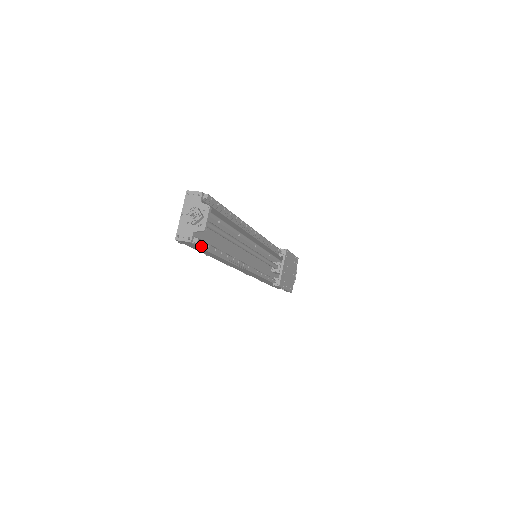
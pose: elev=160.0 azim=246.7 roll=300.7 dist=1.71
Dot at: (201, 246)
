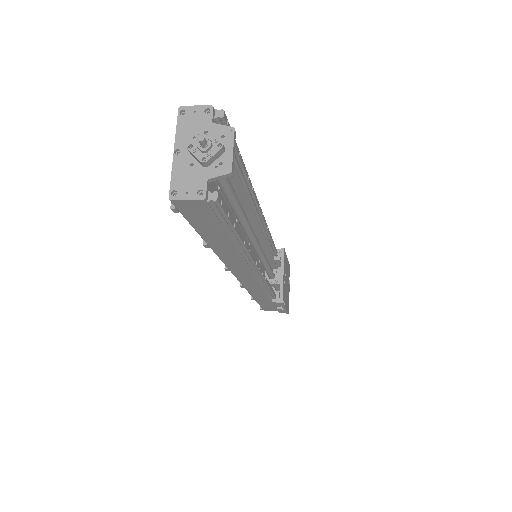
Dot at: (217, 213)
